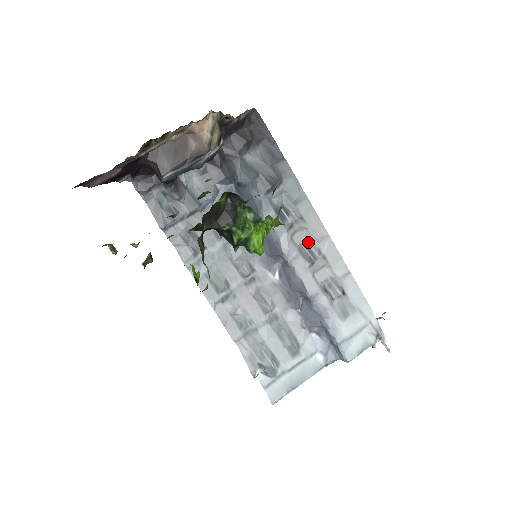
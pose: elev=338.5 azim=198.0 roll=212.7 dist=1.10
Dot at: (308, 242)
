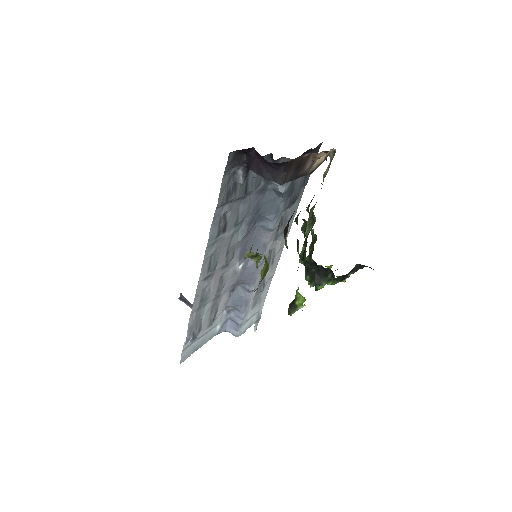
Dot at: (273, 249)
